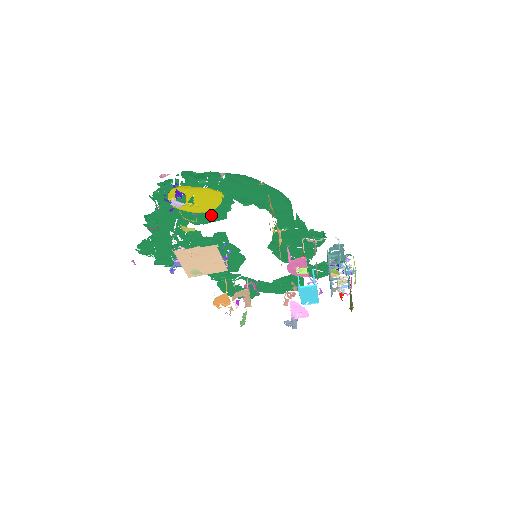
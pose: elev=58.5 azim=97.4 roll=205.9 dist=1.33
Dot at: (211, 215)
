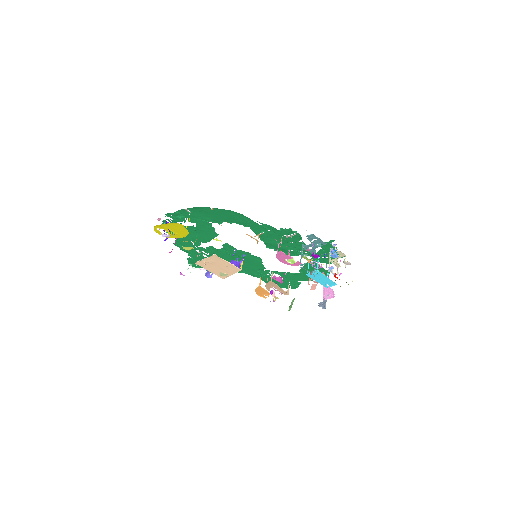
Dot at: (208, 235)
